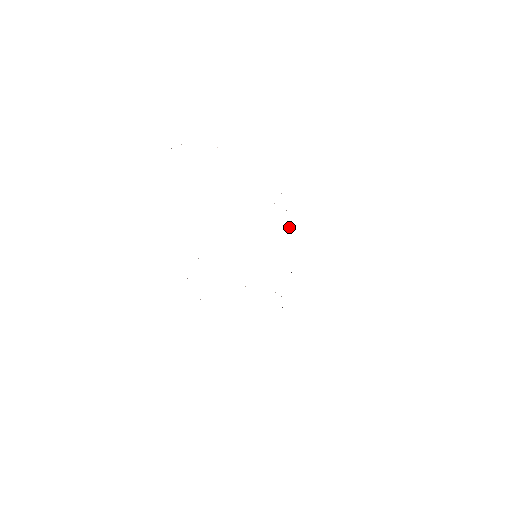
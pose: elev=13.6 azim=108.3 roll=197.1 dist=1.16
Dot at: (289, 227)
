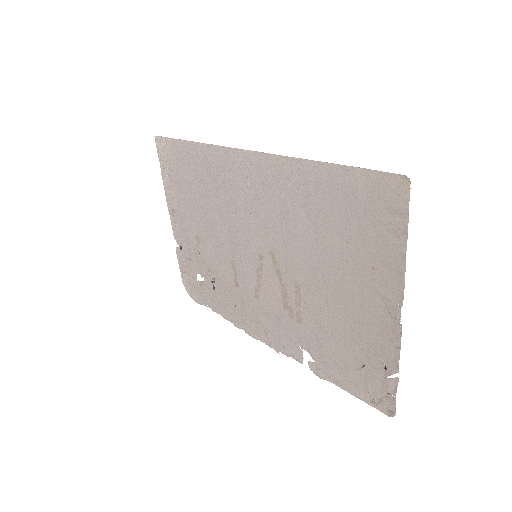
Dot at: occluded
